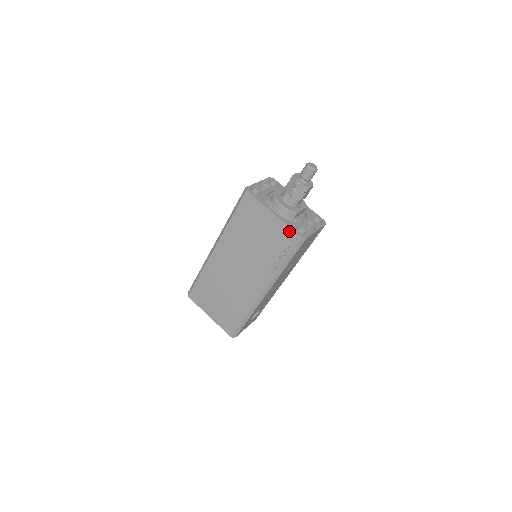
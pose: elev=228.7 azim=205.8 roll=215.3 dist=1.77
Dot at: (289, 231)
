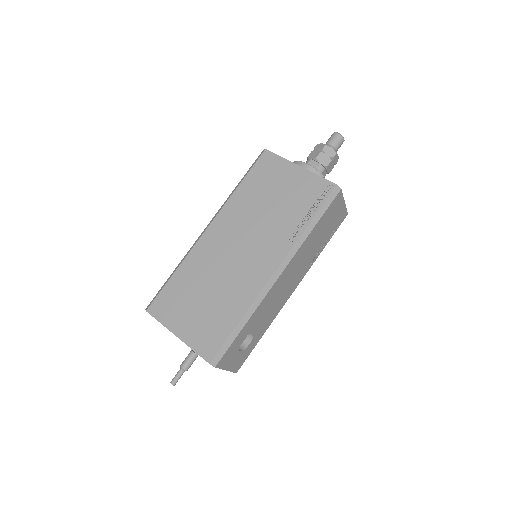
Dot at: (320, 181)
